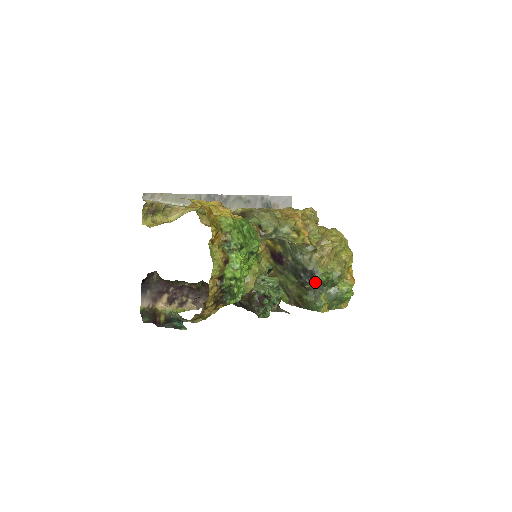
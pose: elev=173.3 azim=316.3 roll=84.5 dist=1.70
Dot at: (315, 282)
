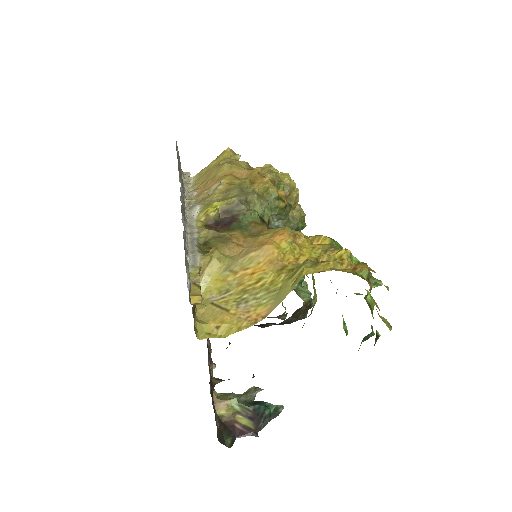
Dot at: occluded
